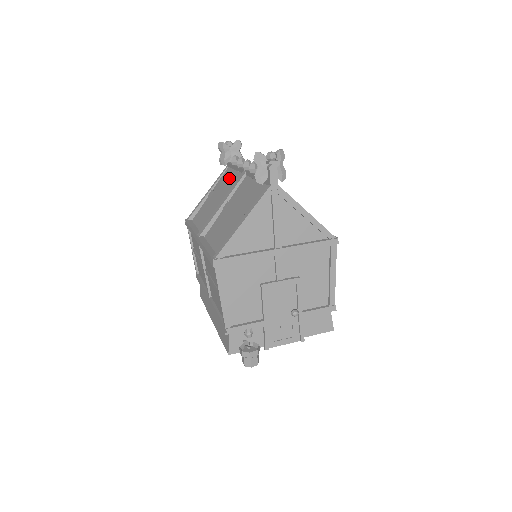
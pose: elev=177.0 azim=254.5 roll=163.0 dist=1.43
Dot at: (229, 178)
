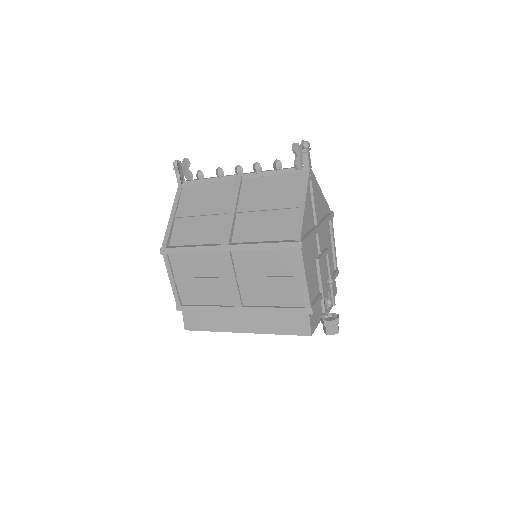
Dot at: (204, 192)
